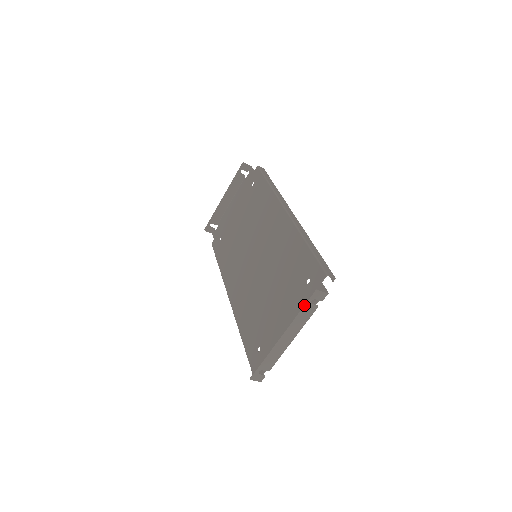
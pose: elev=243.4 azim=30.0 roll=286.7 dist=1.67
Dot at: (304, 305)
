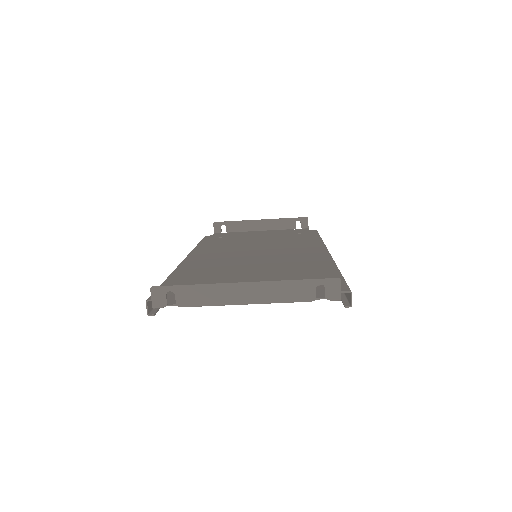
Dot at: occluded
